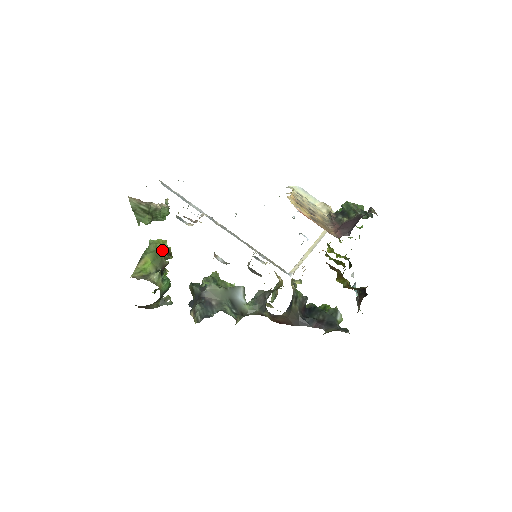
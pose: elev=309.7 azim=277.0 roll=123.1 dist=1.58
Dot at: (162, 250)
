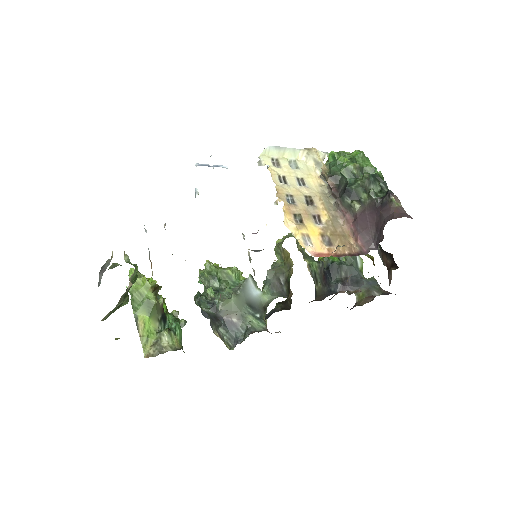
Dot at: (149, 294)
